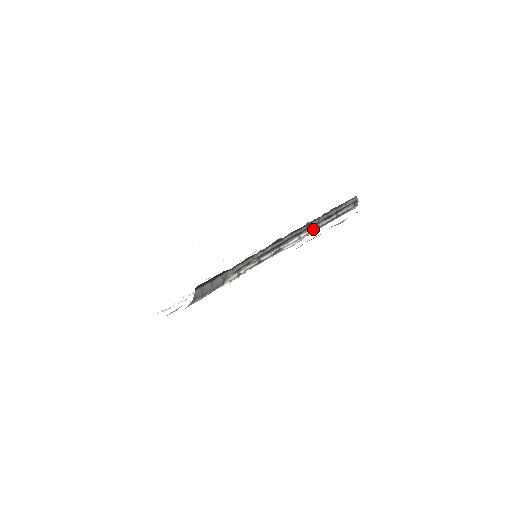
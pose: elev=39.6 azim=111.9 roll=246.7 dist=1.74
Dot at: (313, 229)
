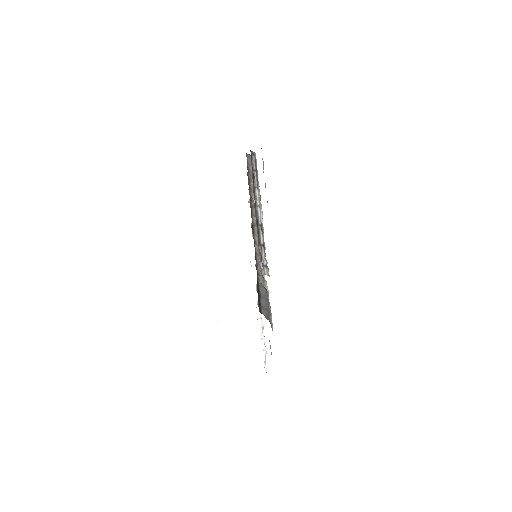
Dot at: (257, 193)
